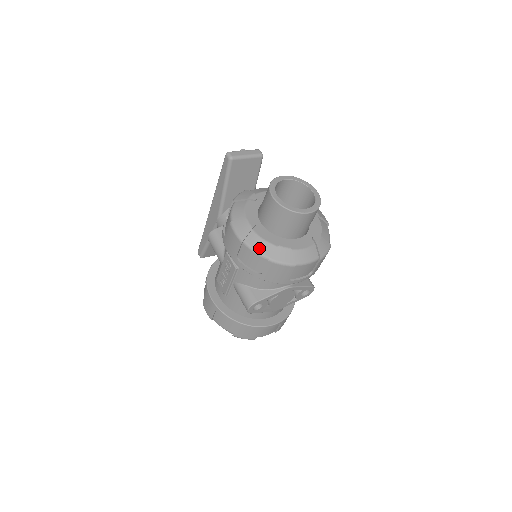
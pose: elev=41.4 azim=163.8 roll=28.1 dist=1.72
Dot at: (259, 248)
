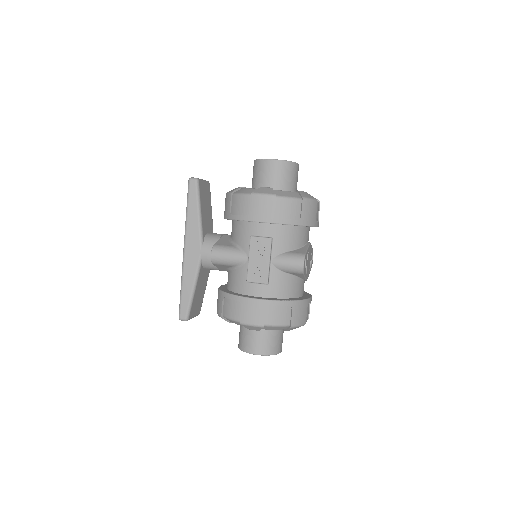
Dot at: (289, 195)
